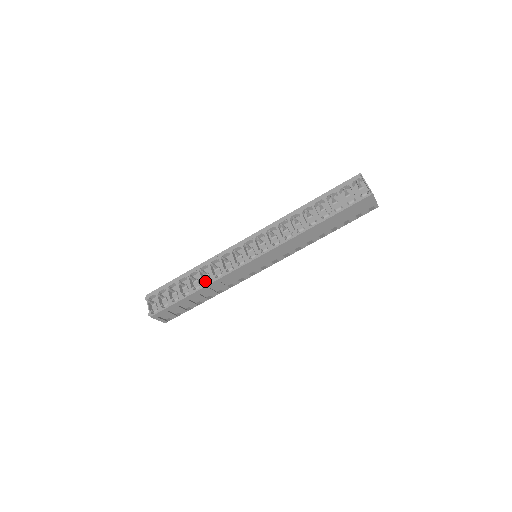
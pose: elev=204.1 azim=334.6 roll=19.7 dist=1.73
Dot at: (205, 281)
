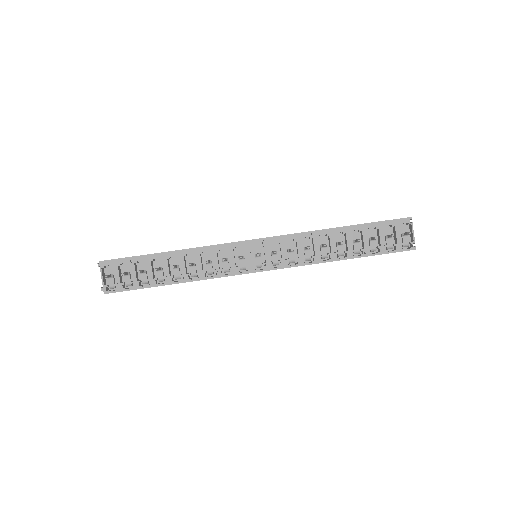
Dot at: (190, 274)
